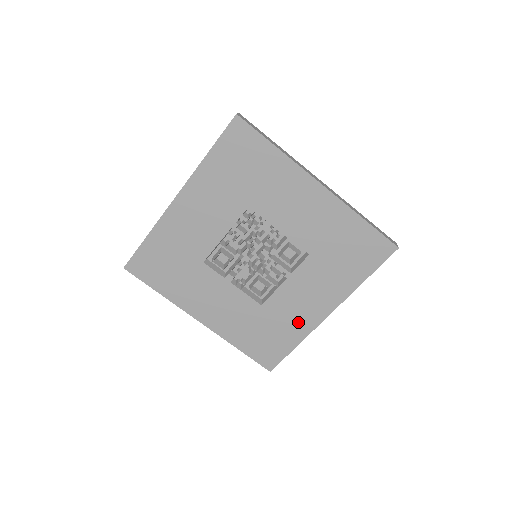
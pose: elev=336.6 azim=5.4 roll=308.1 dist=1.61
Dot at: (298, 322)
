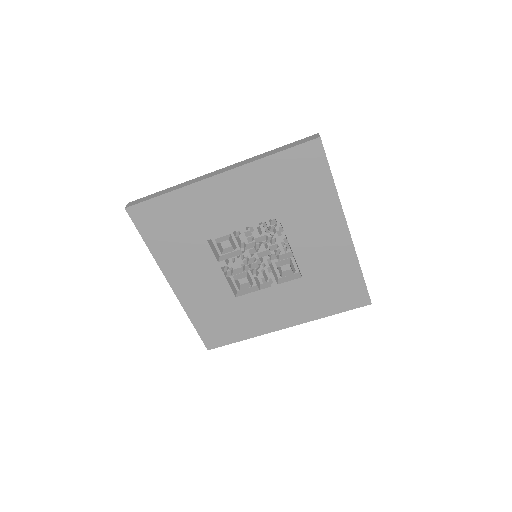
Dot at: (258, 323)
